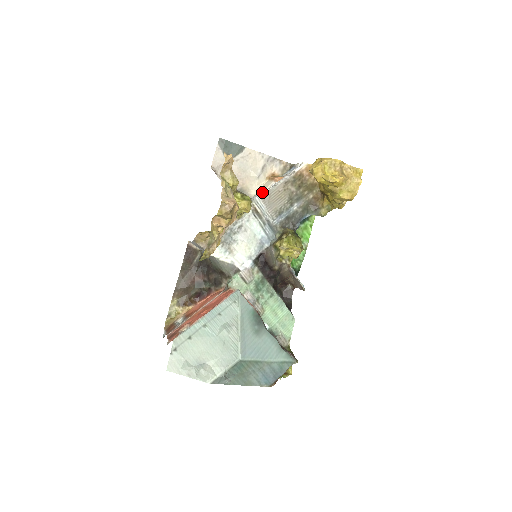
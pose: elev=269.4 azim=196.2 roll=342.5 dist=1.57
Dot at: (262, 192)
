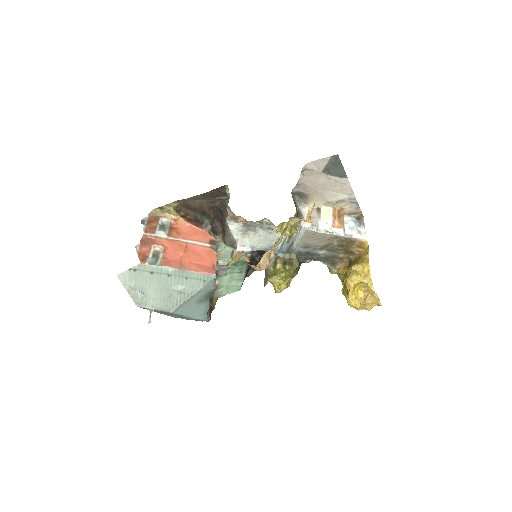
Dot at: (313, 226)
